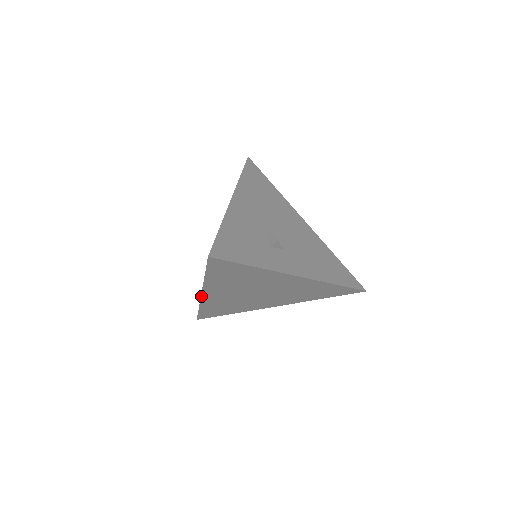
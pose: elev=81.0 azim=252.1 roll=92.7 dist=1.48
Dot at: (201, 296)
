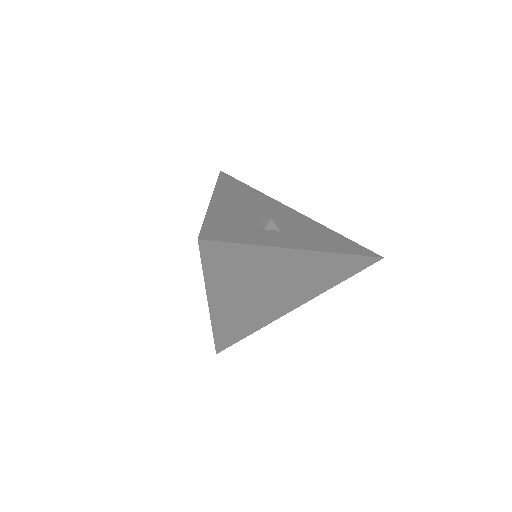
Dot at: (209, 311)
